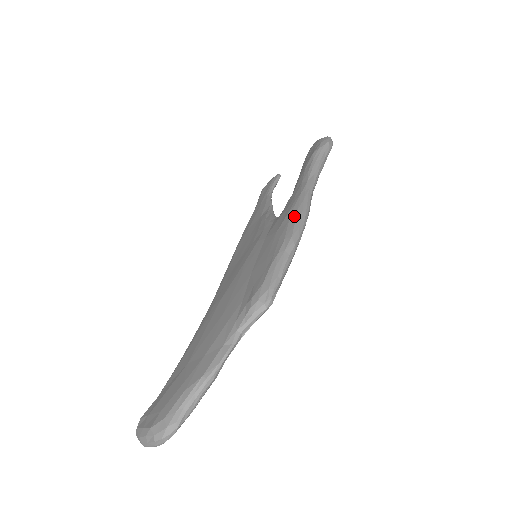
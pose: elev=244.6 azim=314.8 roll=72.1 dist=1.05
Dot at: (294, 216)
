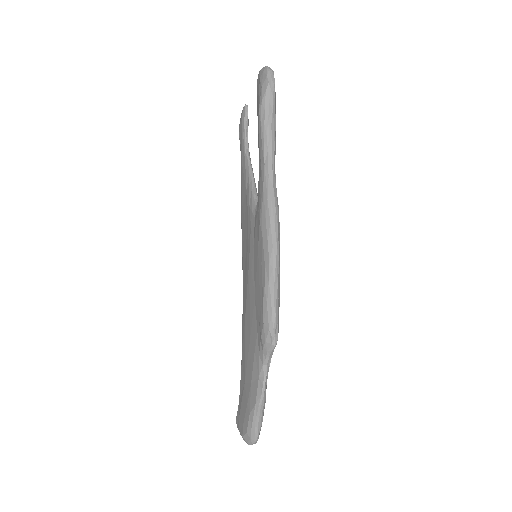
Dot at: (265, 230)
